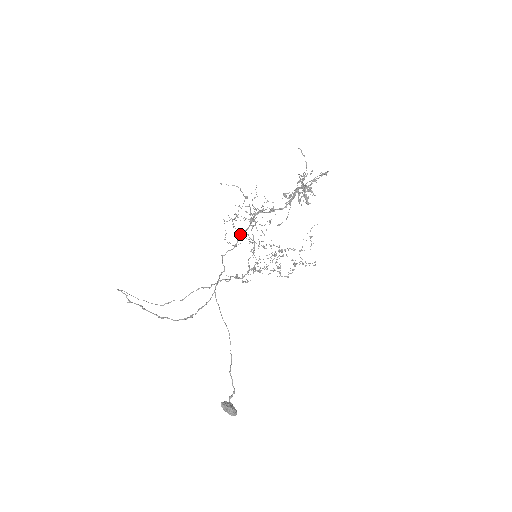
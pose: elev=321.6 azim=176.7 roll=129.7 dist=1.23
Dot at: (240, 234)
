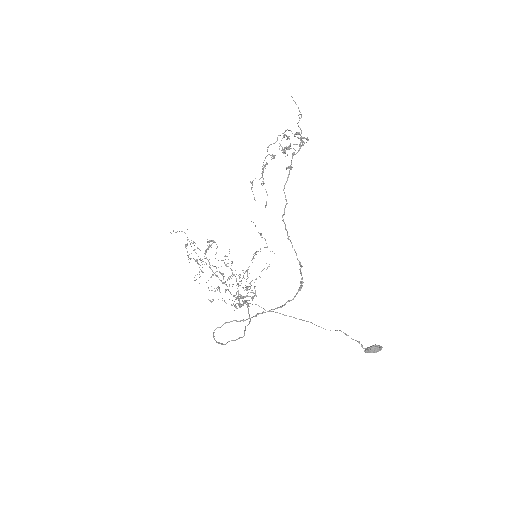
Dot at: occluded
